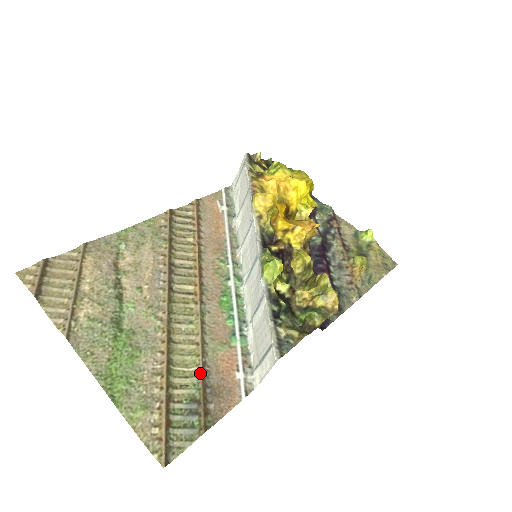
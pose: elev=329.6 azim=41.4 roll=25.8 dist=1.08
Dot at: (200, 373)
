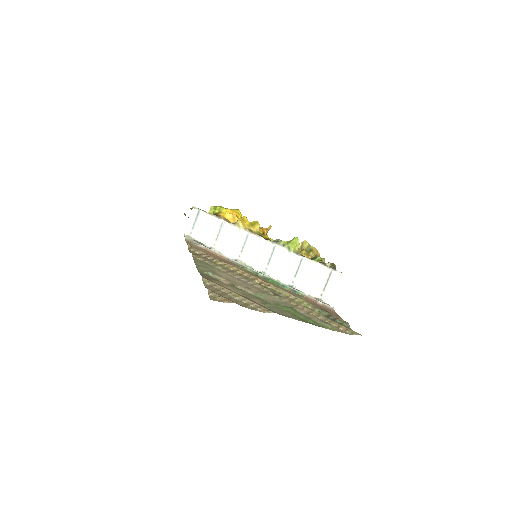
Dot at: (315, 306)
